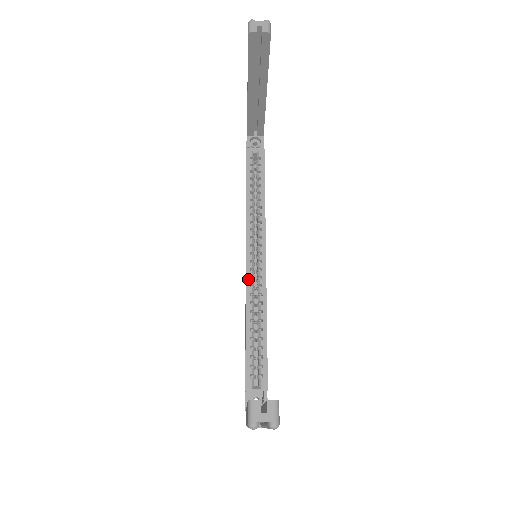
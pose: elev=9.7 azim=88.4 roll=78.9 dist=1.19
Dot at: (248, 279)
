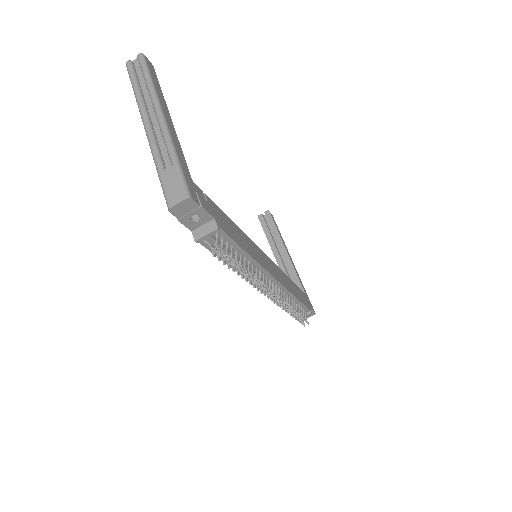
Dot at: occluded
